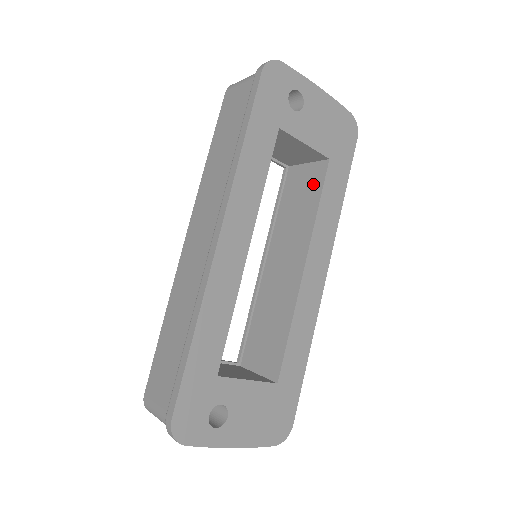
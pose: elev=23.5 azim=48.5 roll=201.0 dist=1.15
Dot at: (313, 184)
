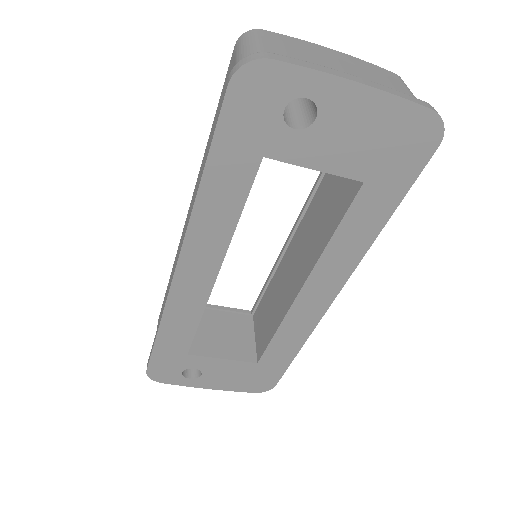
Dot at: (341, 199)
